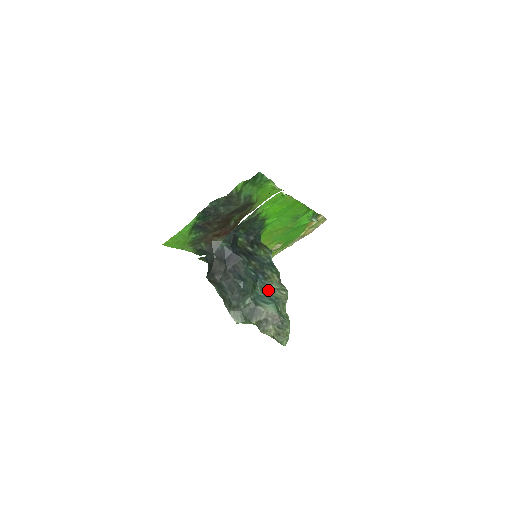
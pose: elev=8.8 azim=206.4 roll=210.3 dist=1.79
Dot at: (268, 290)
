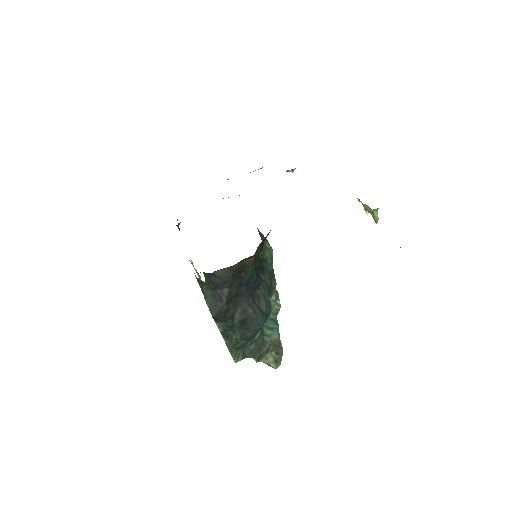
Dot at: occluded
